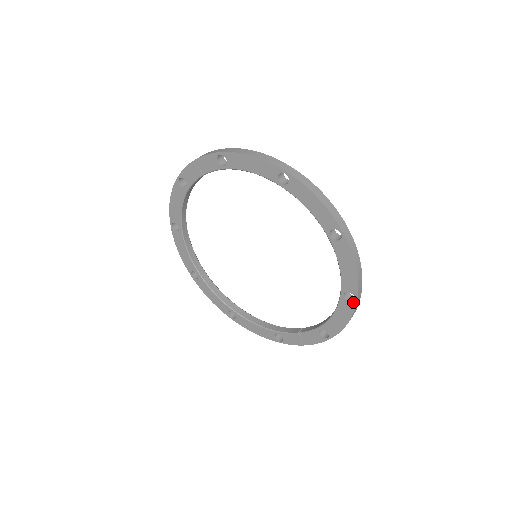
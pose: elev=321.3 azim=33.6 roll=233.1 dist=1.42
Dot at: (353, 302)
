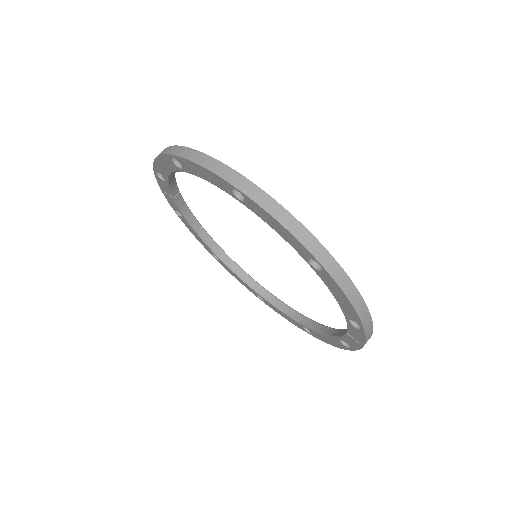
Dot at: (323, 270)
